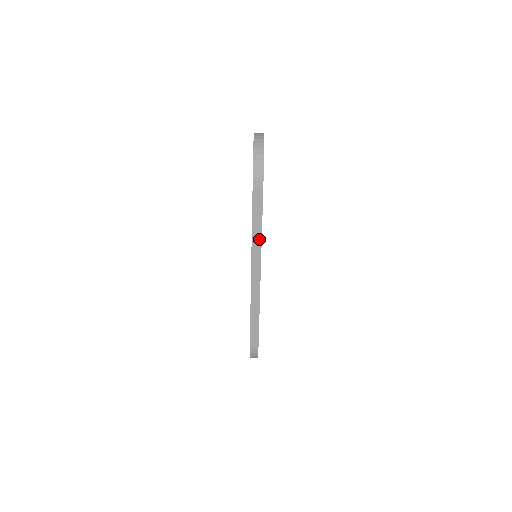
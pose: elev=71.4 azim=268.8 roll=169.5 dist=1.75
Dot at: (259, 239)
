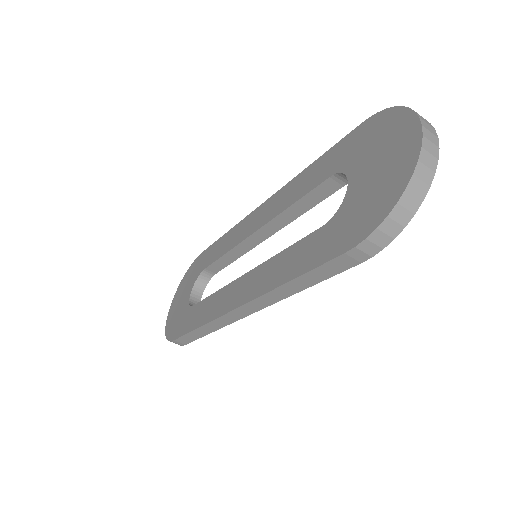
Dot at: (286, 294)
